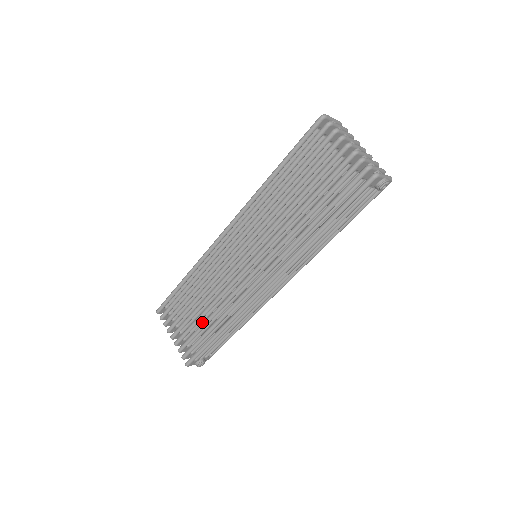
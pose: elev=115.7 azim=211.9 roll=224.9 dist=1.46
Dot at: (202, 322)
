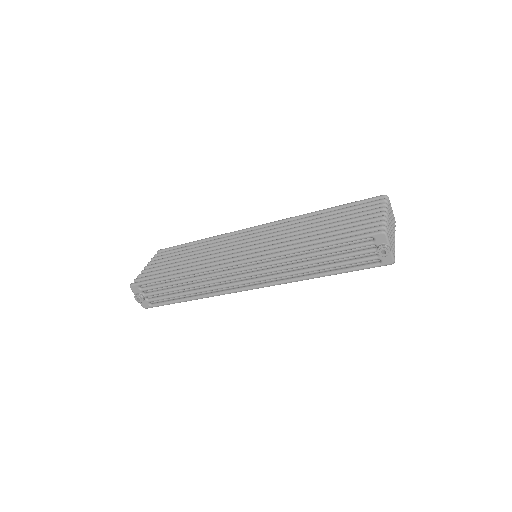
Dot at: occluded
